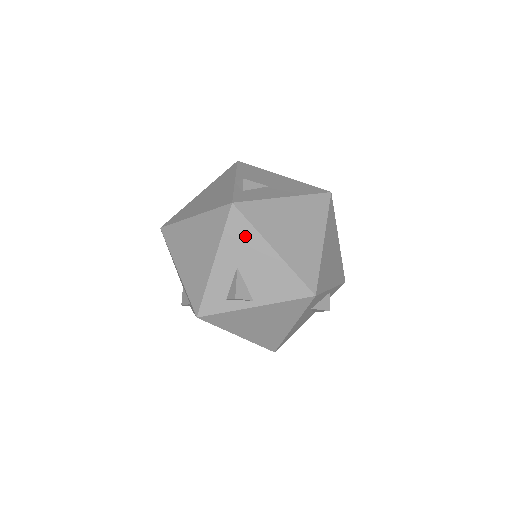
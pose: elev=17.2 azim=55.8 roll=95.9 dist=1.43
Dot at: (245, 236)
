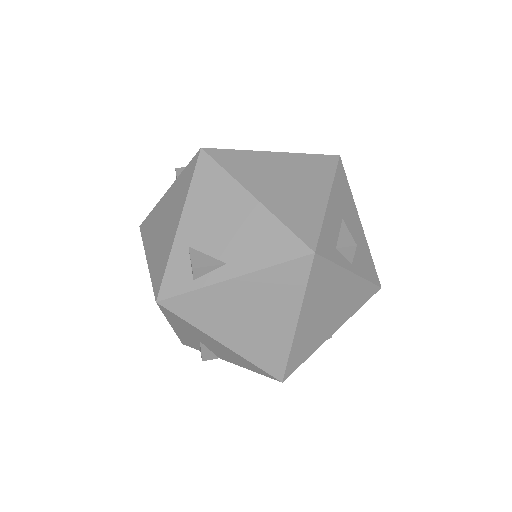
Dot at: (346, 193)
